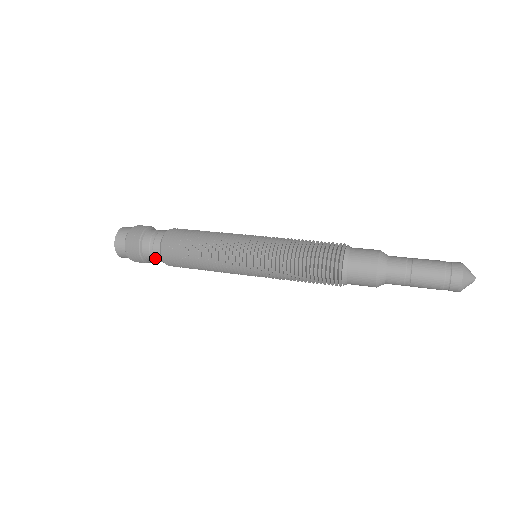
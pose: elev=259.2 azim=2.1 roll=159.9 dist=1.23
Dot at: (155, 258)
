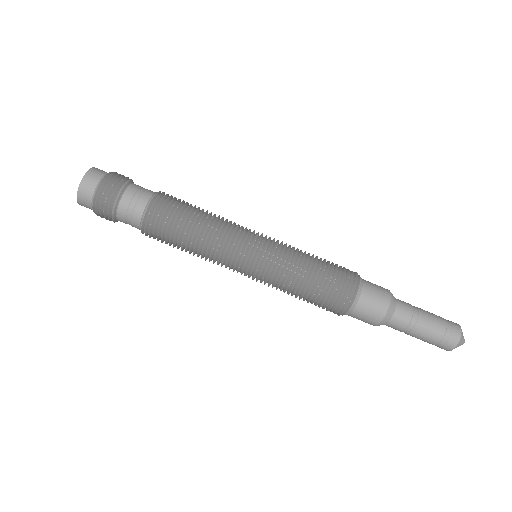
Dot at: (133, 211)
